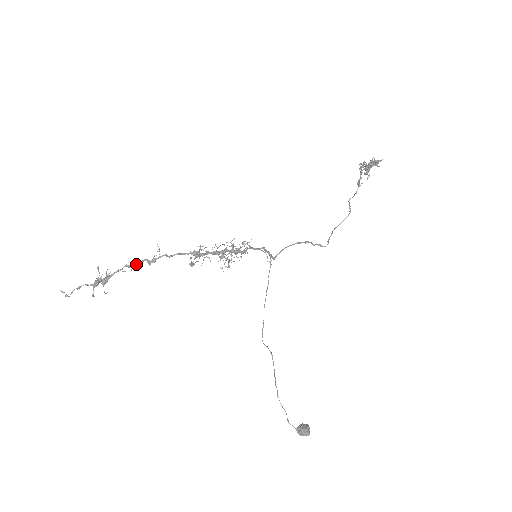
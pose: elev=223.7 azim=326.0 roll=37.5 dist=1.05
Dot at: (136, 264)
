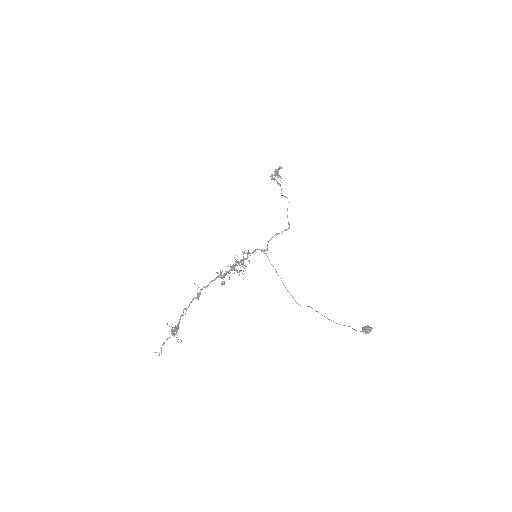
Dot at: occluded
